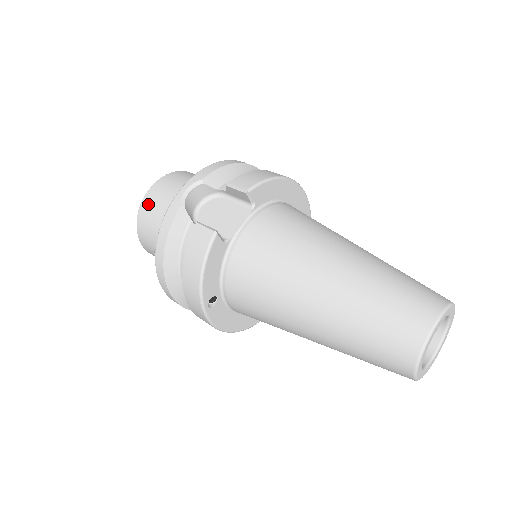
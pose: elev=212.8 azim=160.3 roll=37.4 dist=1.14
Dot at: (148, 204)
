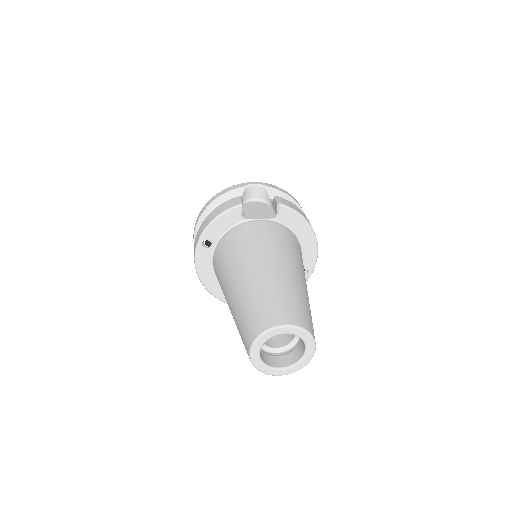
Dot at: occluded
